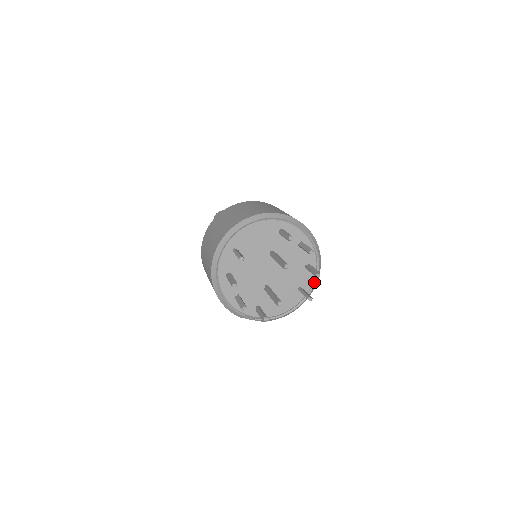
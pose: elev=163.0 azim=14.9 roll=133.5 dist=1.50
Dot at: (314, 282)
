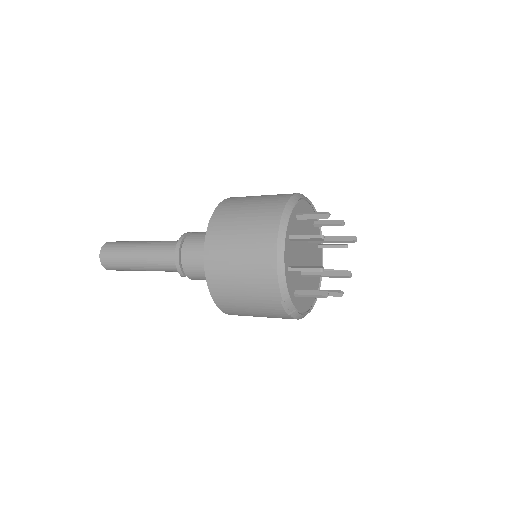
Dot at: occluded
